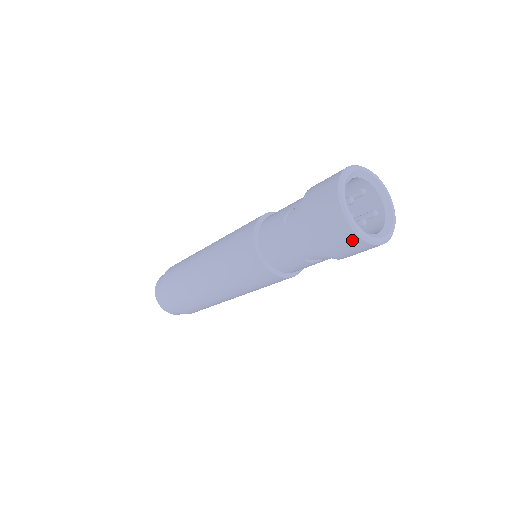
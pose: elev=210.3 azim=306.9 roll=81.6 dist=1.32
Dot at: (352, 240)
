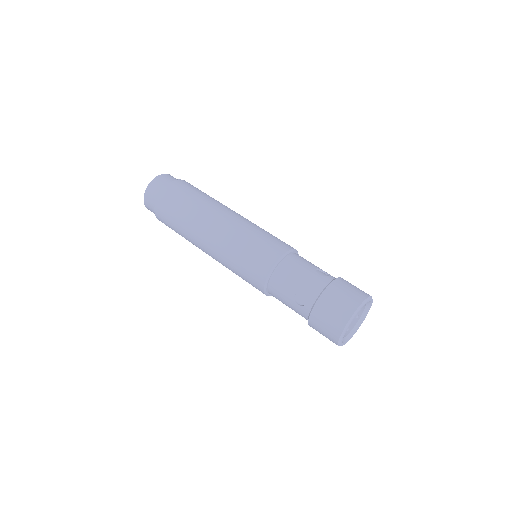
Dot at: occluded
